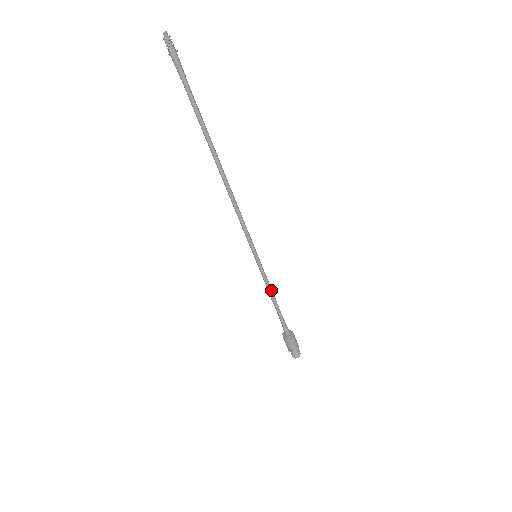
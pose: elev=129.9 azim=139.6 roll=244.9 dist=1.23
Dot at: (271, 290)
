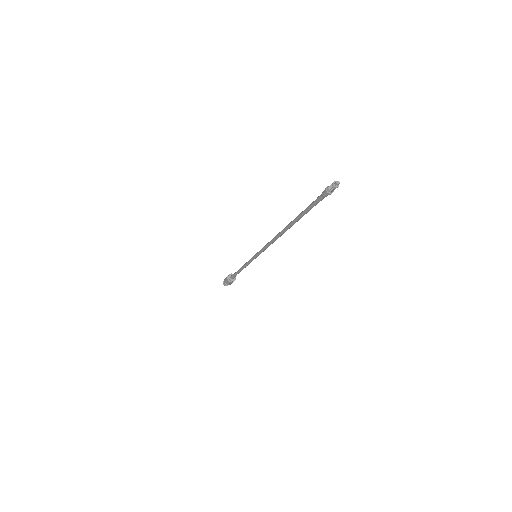
Dot at: (246, 266)
